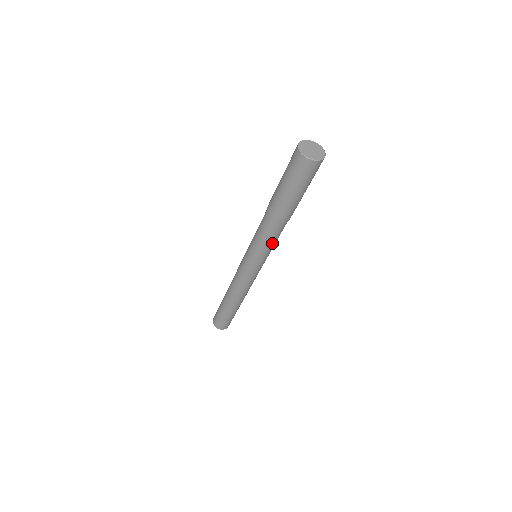
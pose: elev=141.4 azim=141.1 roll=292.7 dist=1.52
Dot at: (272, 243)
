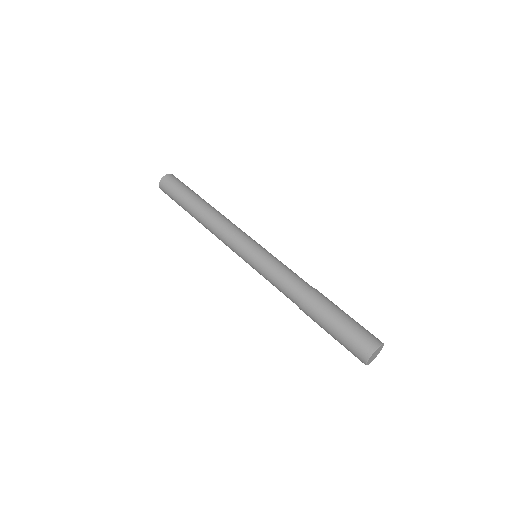
Dot at: occluded
